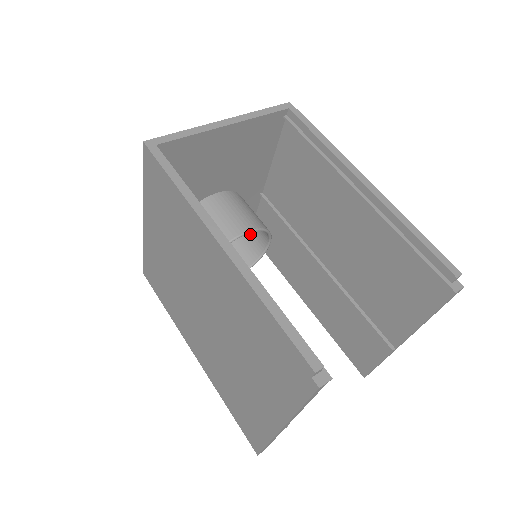
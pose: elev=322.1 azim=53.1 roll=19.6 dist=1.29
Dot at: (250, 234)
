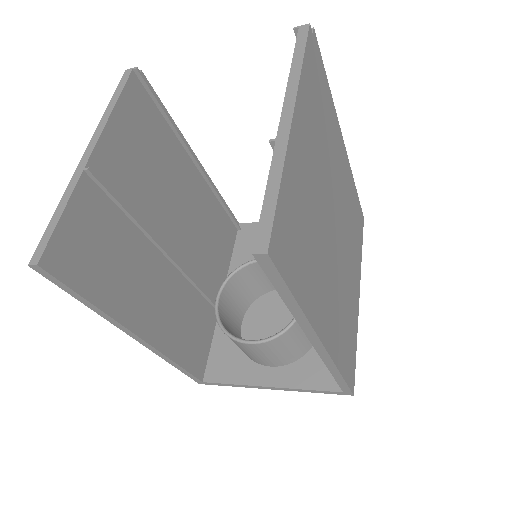
Dot at: occluded
